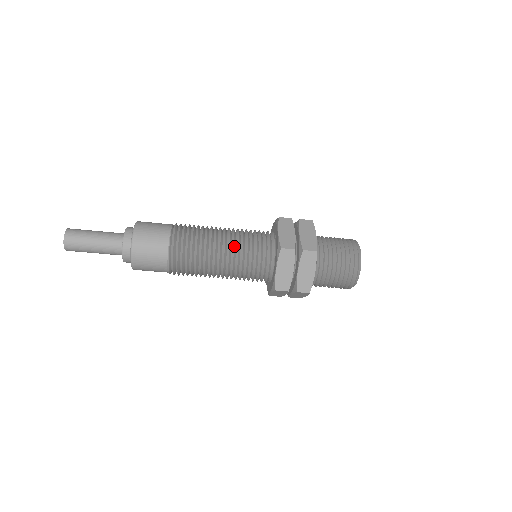
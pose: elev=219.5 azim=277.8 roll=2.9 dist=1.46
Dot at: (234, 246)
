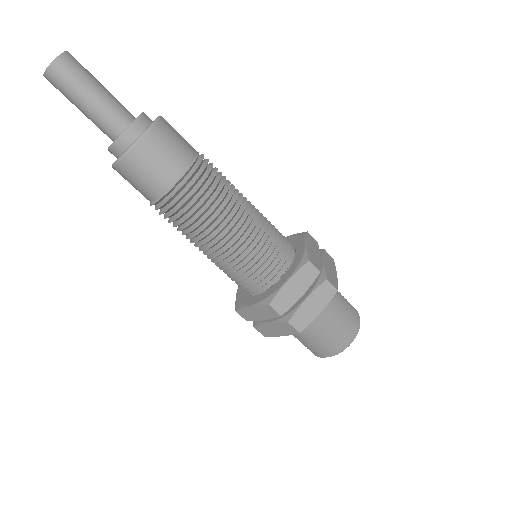
Dot at: (256, 224)
